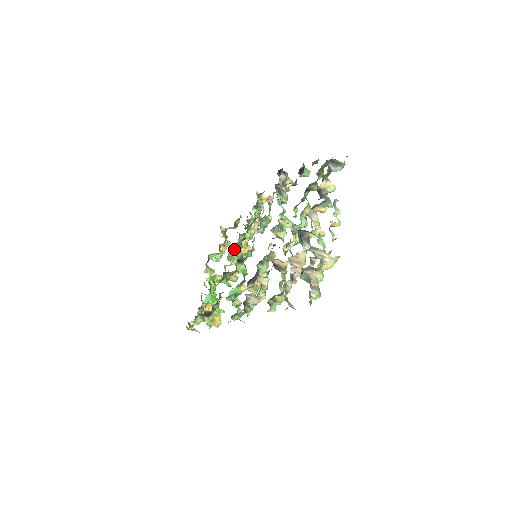
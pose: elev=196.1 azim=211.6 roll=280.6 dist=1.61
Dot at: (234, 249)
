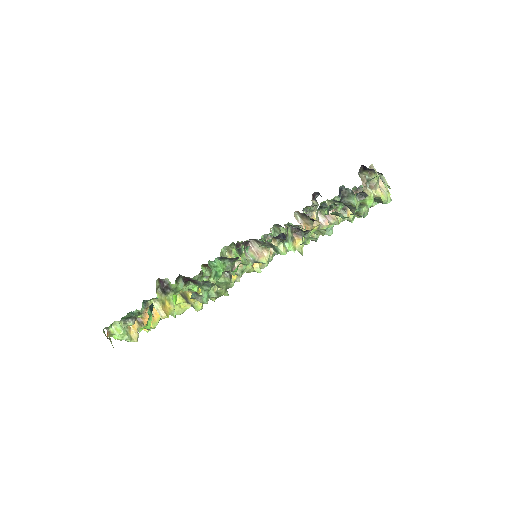
Dot at: (233, 243)
